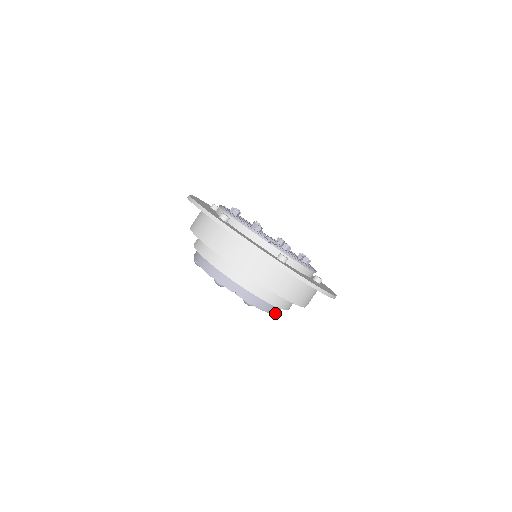
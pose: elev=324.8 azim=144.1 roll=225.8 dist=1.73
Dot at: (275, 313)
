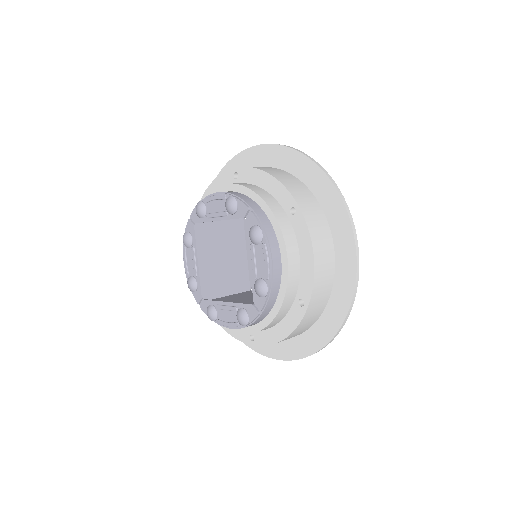
Dot at: (270, 287)
